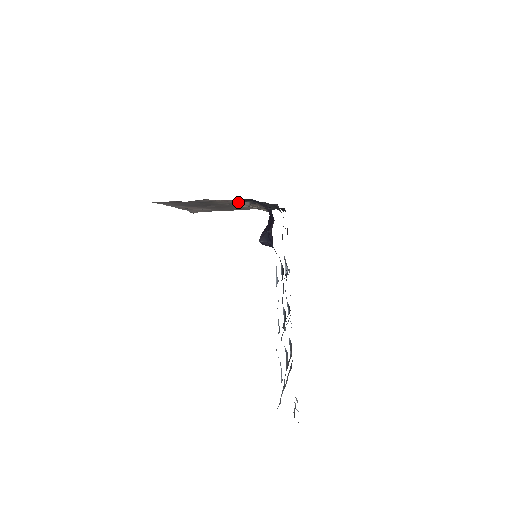
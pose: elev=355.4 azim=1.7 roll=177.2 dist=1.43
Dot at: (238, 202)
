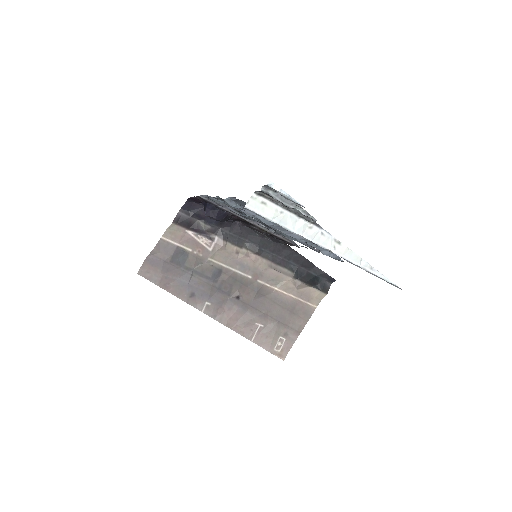
Dot at: (215, 247)
